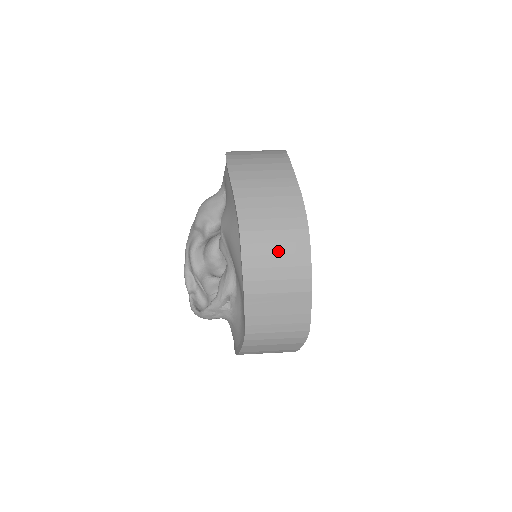
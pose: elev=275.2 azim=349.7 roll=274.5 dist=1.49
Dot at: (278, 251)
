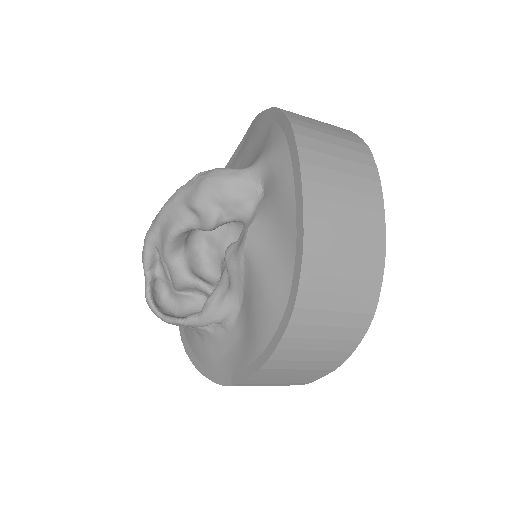
Dot at: (328, 336)
